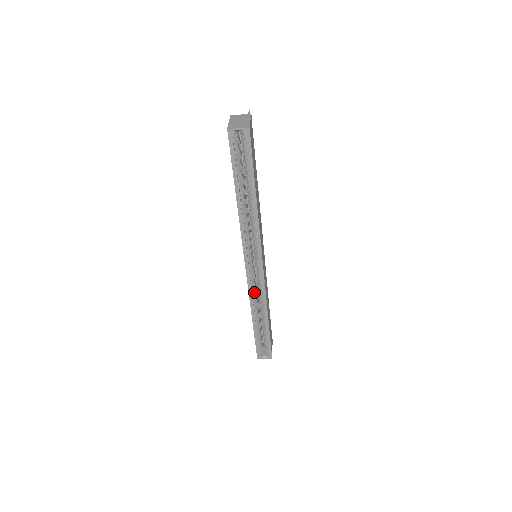
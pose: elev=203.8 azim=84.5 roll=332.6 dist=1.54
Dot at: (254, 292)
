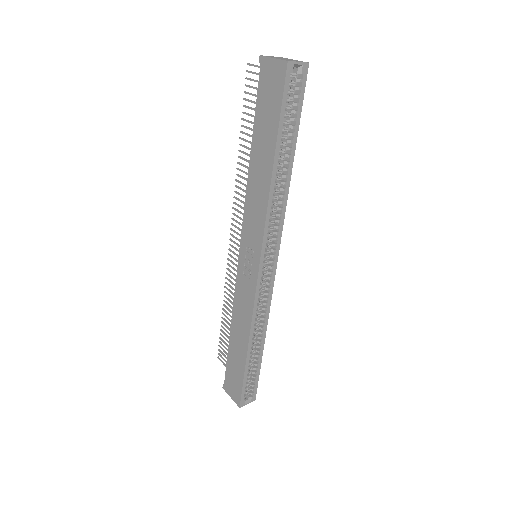
Dot at: (258, 305)
